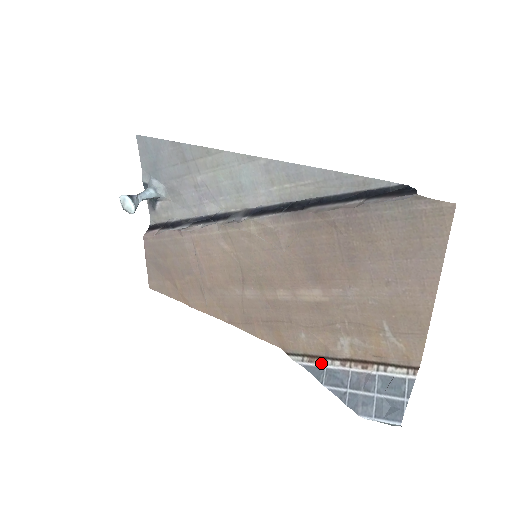
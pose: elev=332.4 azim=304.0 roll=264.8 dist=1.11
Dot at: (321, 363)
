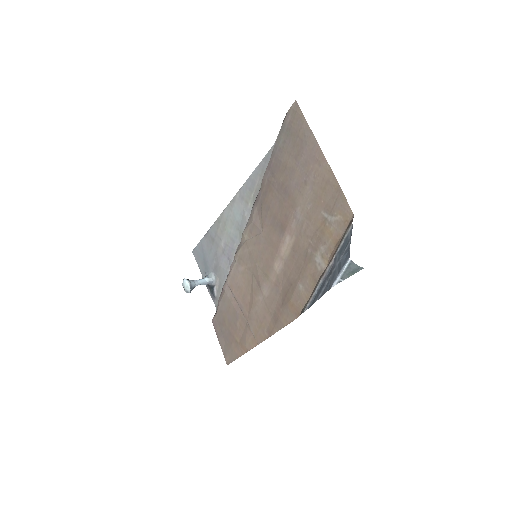
Dot at: (314, 292)
